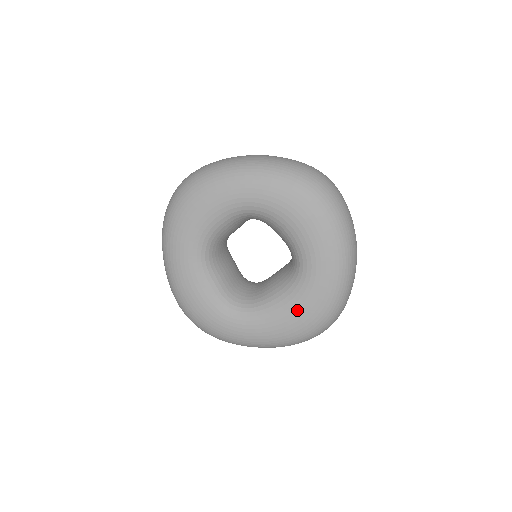
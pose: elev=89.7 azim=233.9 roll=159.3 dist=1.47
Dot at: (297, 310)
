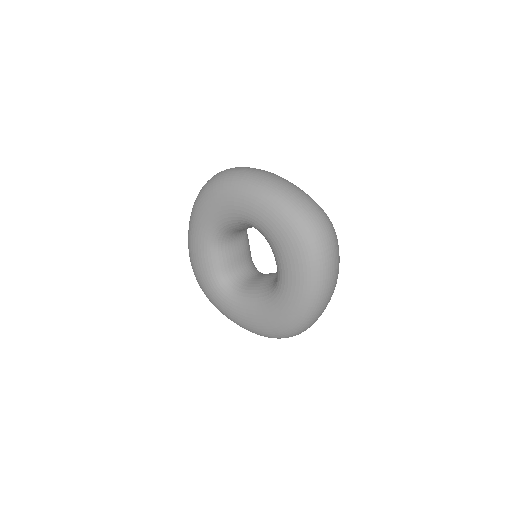
Dot at: (264, 315)
